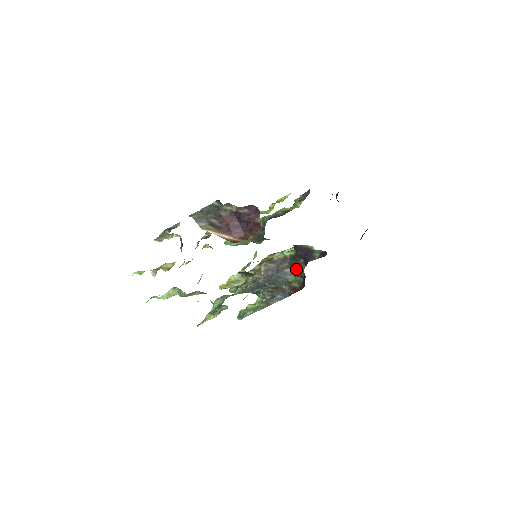
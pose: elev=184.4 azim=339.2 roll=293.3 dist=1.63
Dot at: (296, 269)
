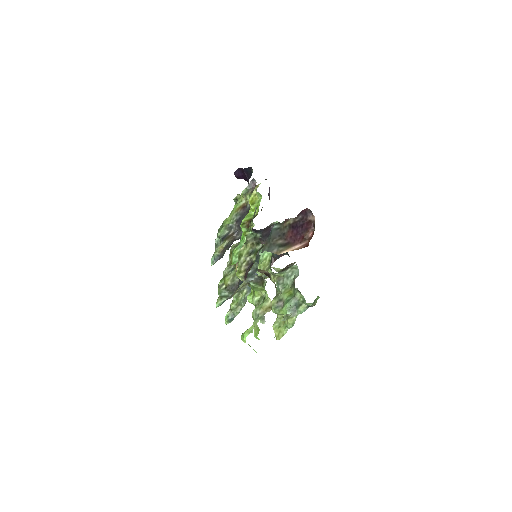
Dot at: occluded
